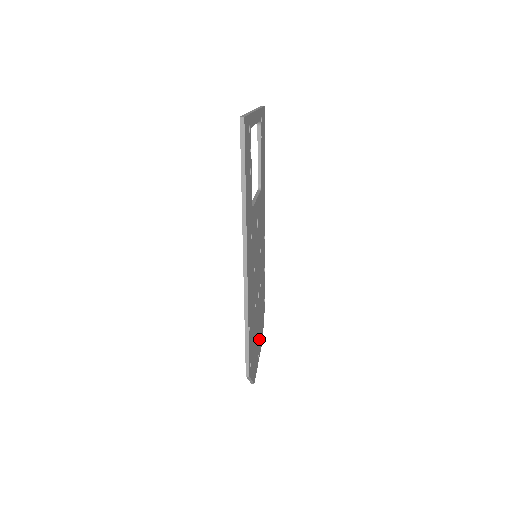
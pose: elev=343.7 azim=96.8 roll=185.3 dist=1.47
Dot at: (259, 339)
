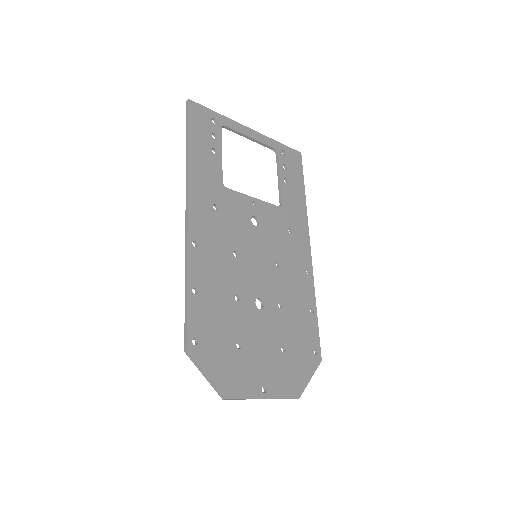
Dot at: (271, 371)
